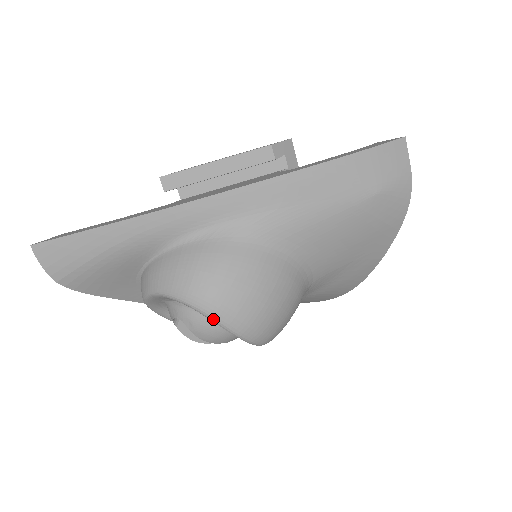
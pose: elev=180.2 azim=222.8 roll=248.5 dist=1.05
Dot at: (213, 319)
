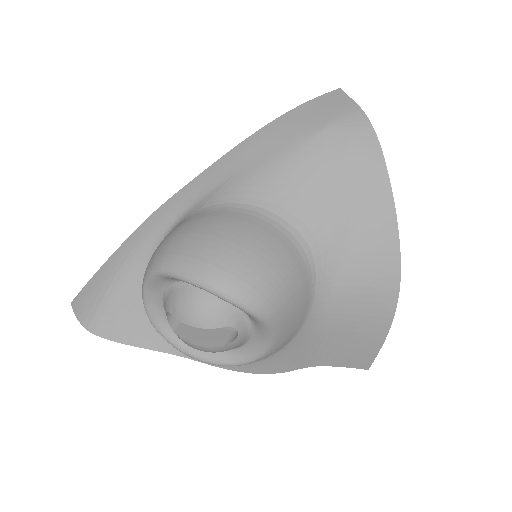
Dot at: (173, 273)
